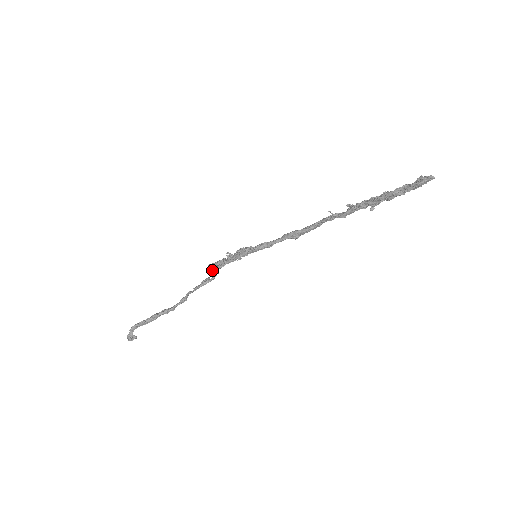
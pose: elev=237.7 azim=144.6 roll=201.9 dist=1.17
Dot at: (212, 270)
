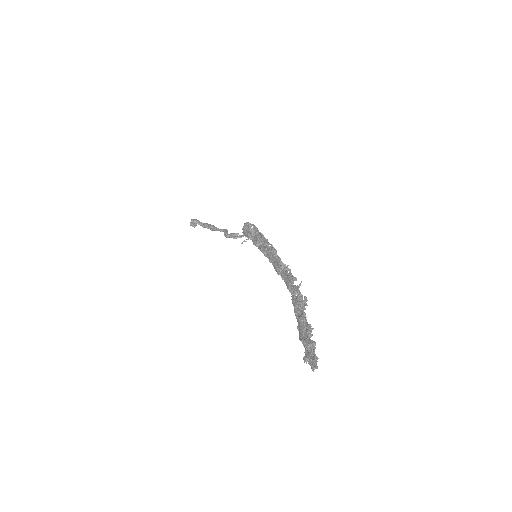
Dot at: occluded
